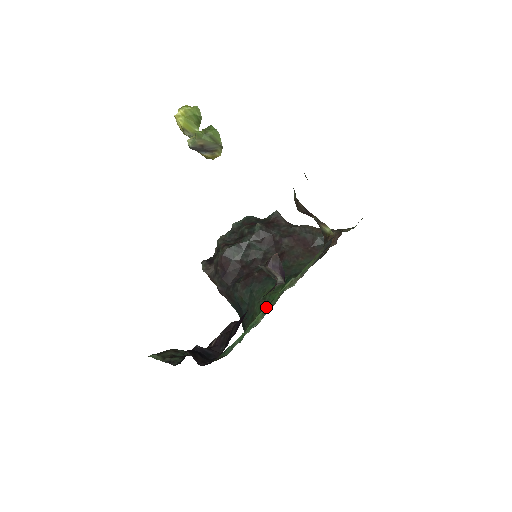
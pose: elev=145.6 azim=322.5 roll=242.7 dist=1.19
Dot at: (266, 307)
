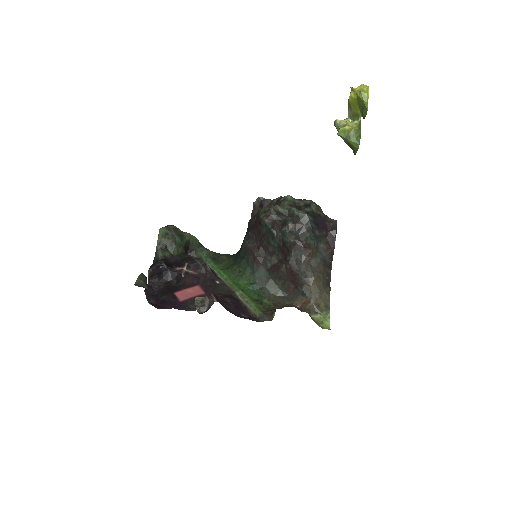
Dot at: (231, 278)
